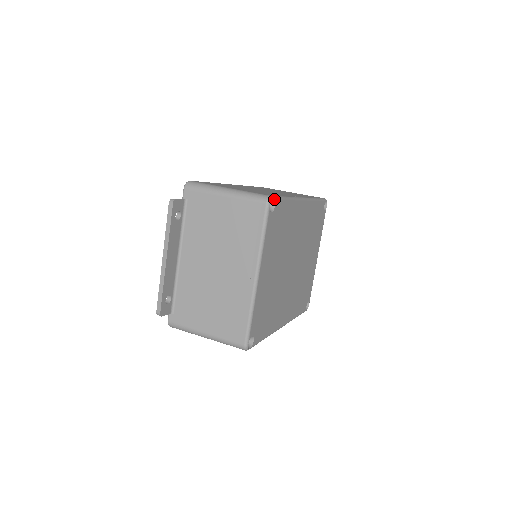
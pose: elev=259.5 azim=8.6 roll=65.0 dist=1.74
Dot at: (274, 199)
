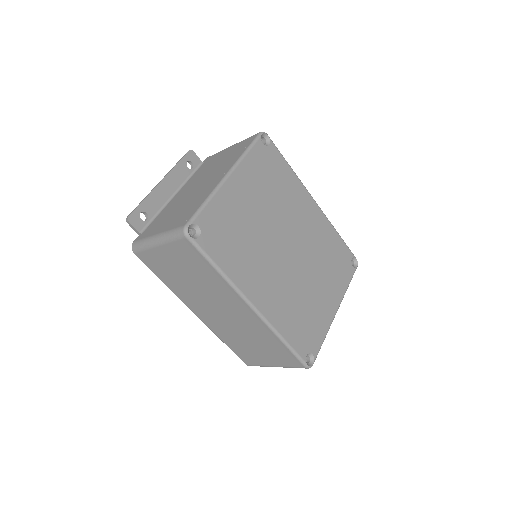
Dot at: (269, 138)
